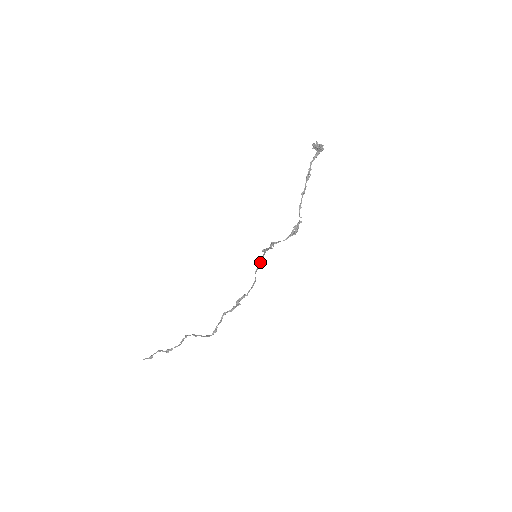
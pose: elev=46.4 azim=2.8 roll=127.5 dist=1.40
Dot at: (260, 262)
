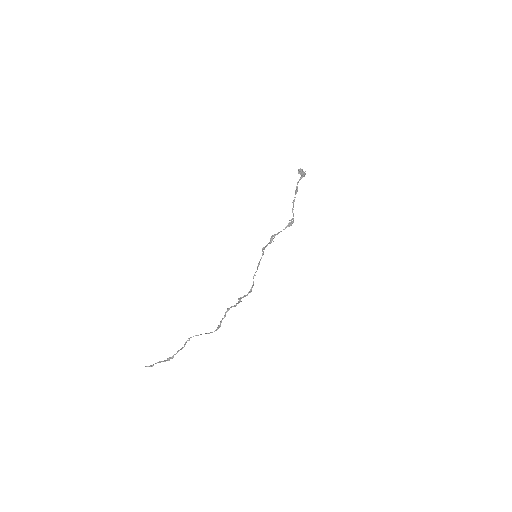
Dot at: (257, 267)
